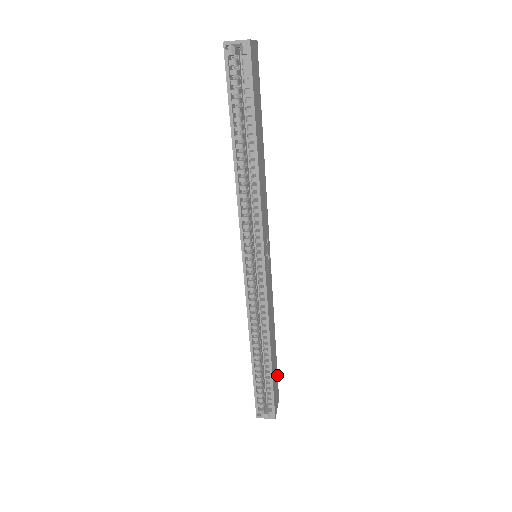
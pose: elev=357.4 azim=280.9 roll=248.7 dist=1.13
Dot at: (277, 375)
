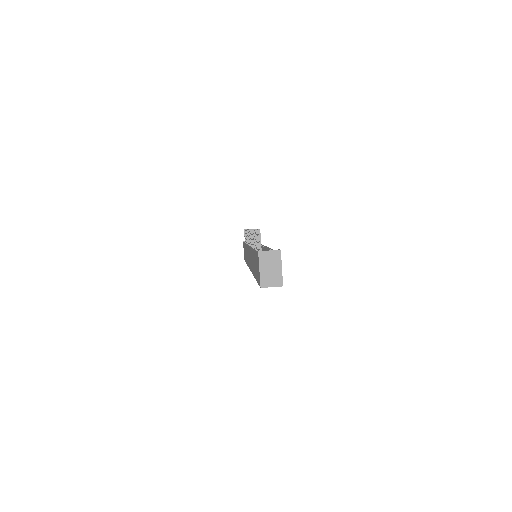
Dot at: occluded
